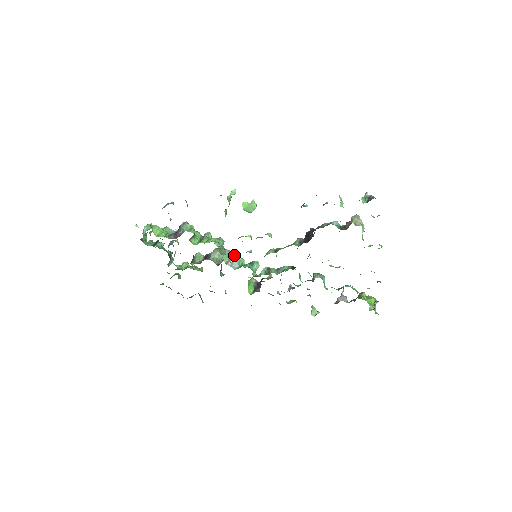
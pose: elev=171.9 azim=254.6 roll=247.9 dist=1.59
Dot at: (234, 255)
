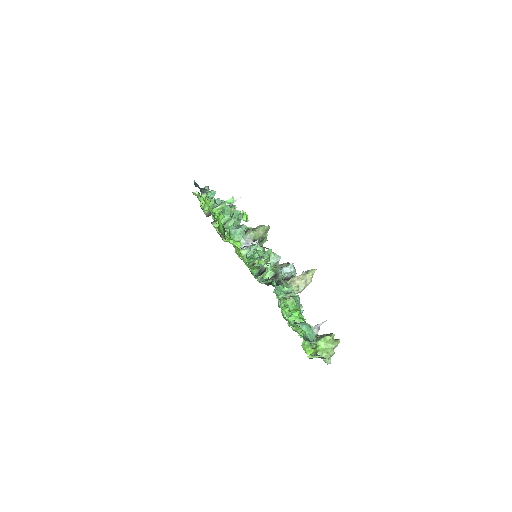
Dot at: occluded
